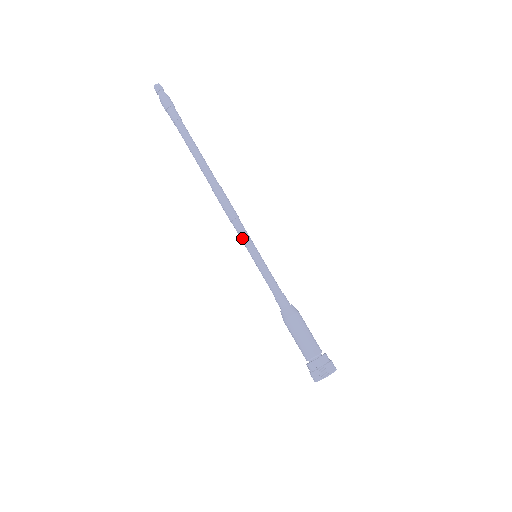
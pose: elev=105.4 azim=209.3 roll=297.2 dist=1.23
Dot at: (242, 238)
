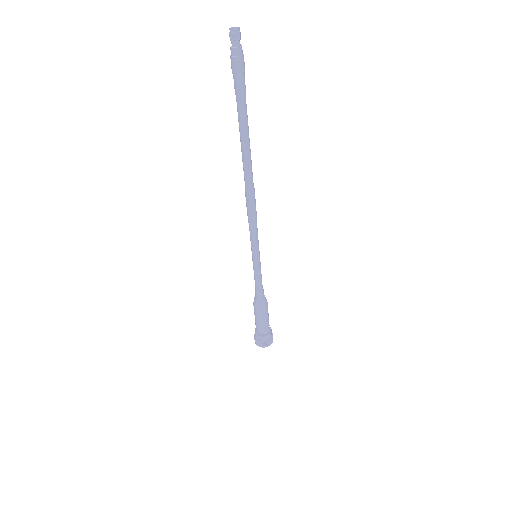
Dot at: (255, 241)
